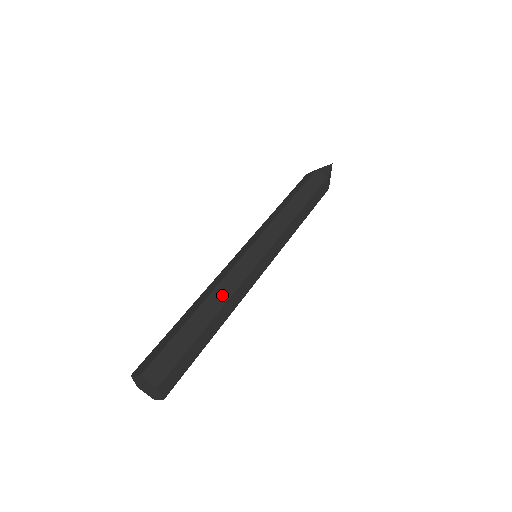
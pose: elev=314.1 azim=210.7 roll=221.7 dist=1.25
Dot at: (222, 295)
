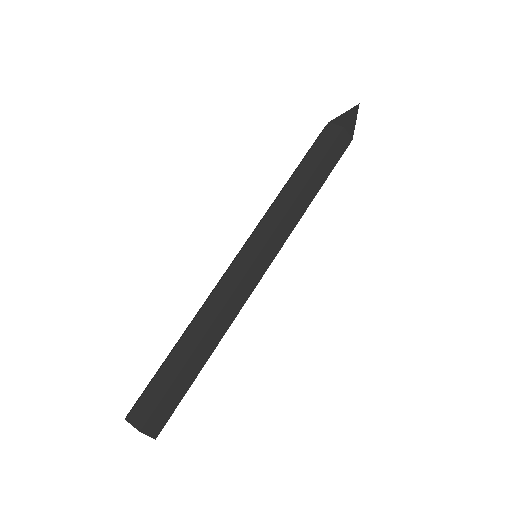
Dot at: (222, 326)
